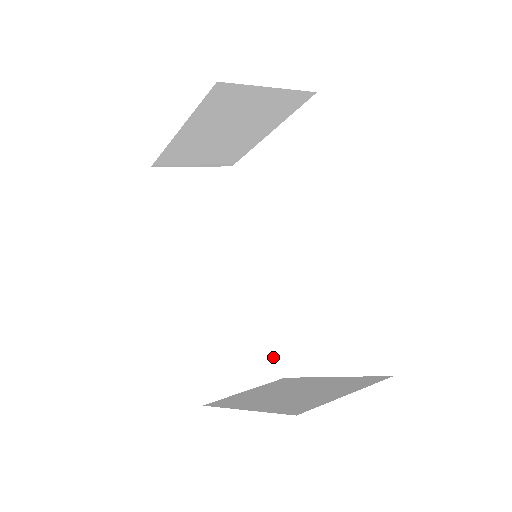
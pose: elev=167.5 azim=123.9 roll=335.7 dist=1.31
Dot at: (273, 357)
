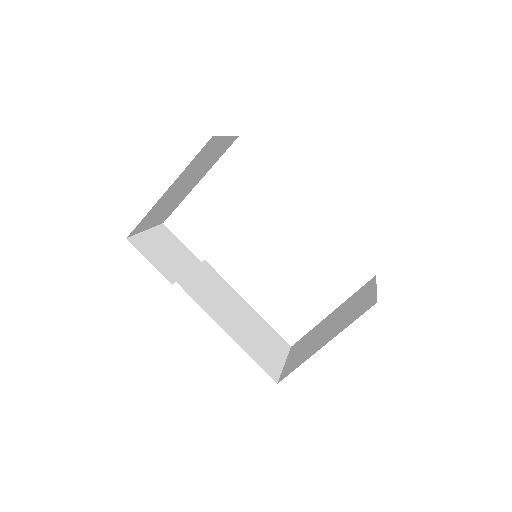
Dot at: (277, 337)
